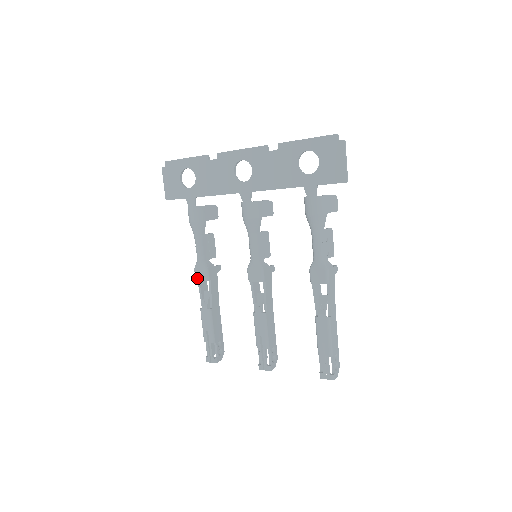
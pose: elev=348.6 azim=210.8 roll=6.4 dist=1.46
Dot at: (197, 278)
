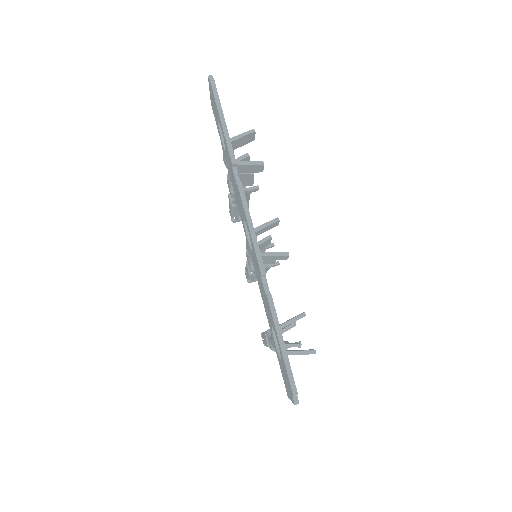
Dot at: (227, 183)
